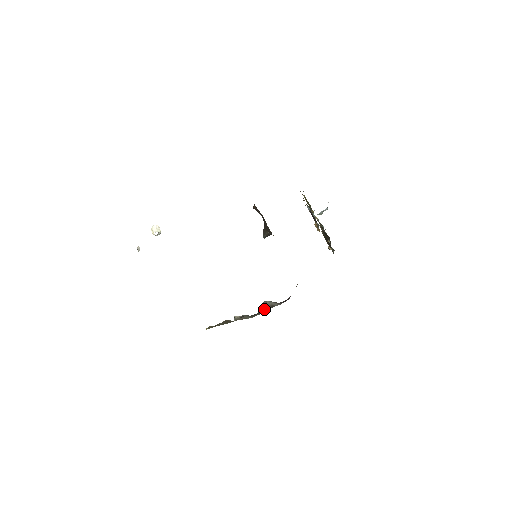
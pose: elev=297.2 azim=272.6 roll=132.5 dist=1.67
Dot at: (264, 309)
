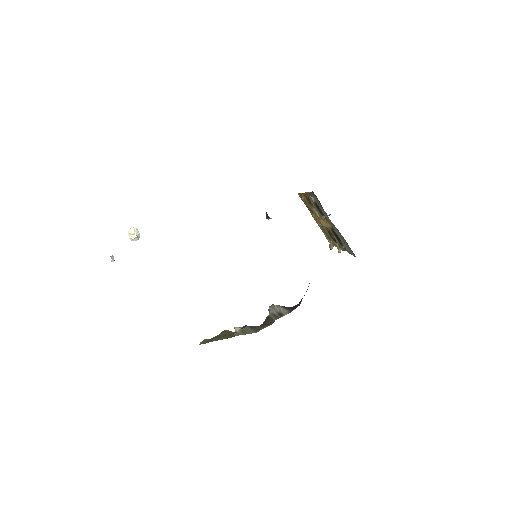
Dot at: (270, 319)
